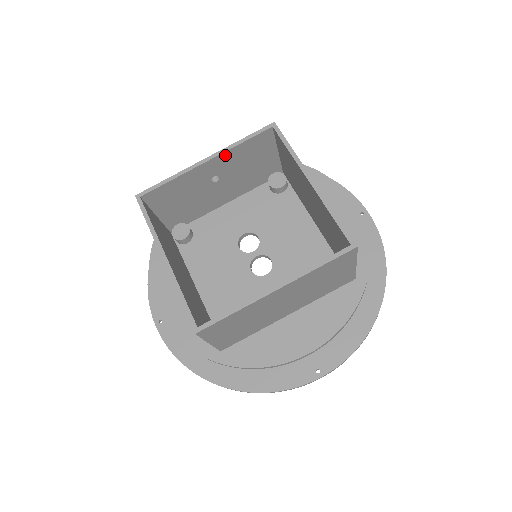
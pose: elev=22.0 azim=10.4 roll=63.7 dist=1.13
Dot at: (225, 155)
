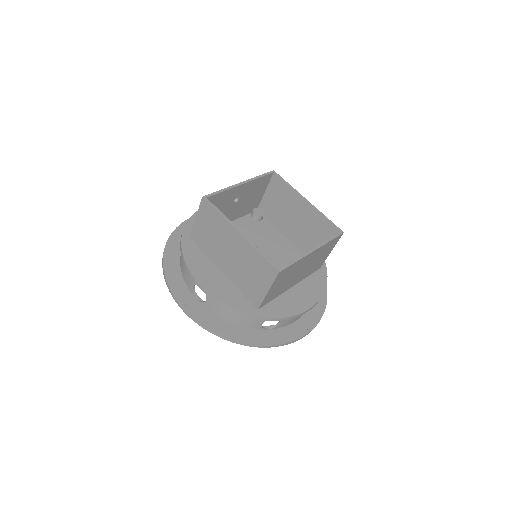
Dot at: (250, 183)
